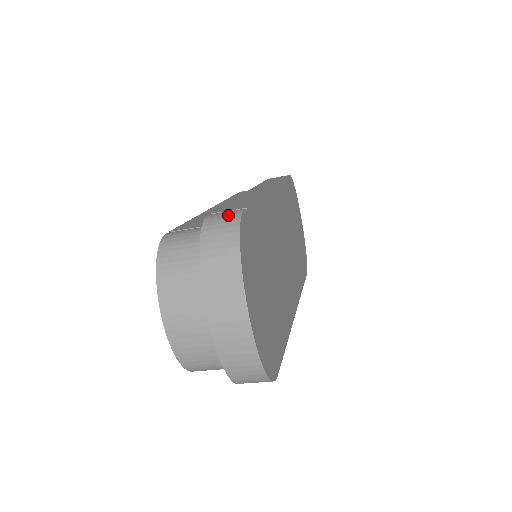
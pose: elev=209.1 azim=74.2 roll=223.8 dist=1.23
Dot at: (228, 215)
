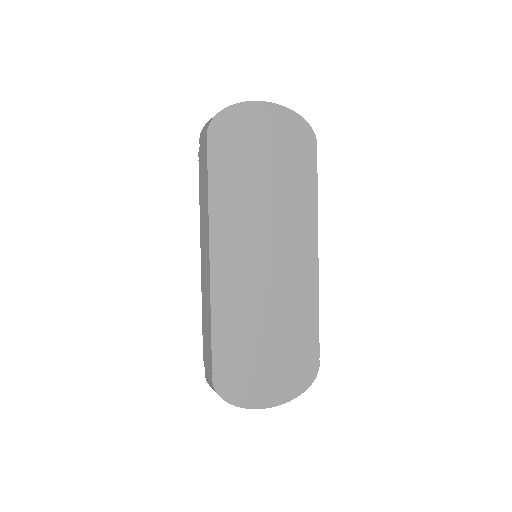
Dot at: (210, 384)
